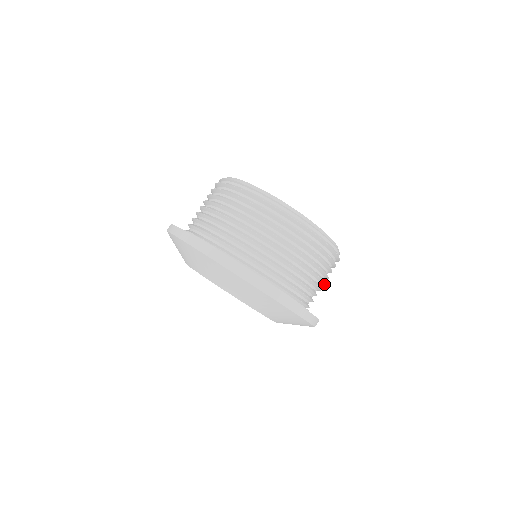
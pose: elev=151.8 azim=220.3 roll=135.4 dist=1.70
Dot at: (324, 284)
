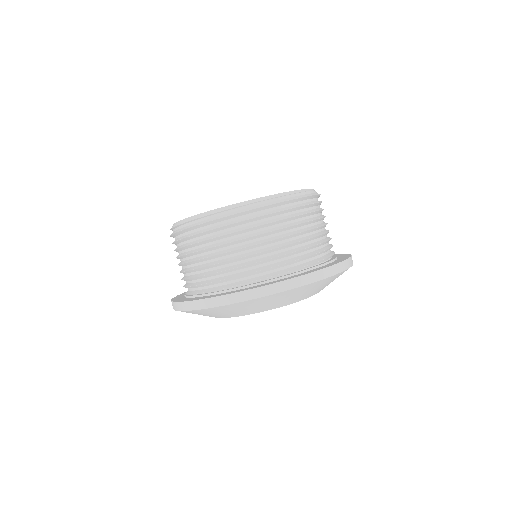
Dot at: (312, 229)
